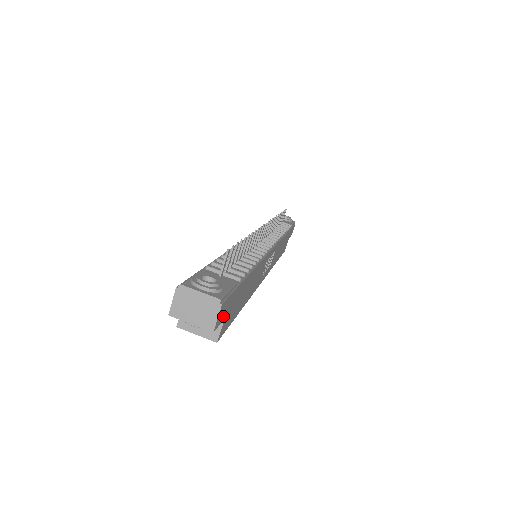
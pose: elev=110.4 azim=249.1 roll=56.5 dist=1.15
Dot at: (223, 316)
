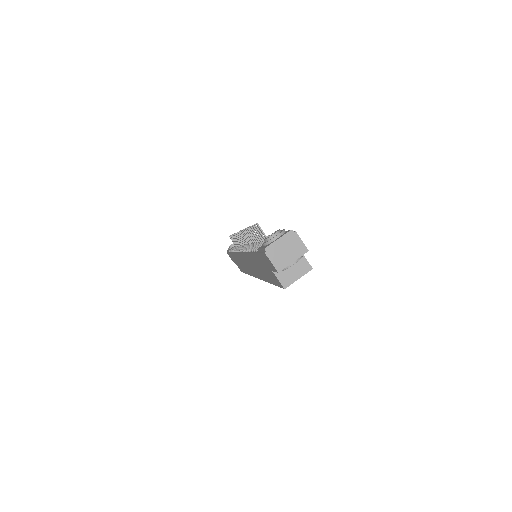
Dot at: occluded
